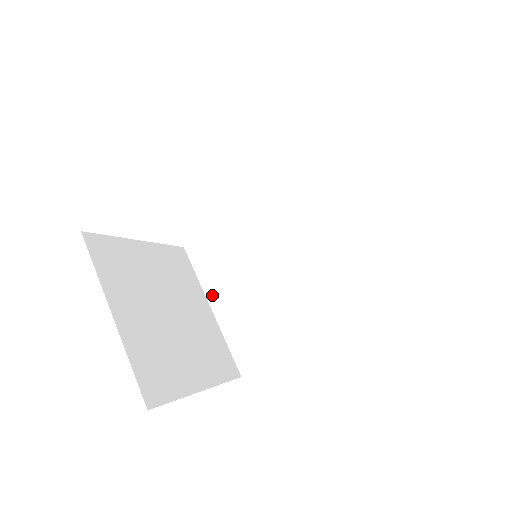
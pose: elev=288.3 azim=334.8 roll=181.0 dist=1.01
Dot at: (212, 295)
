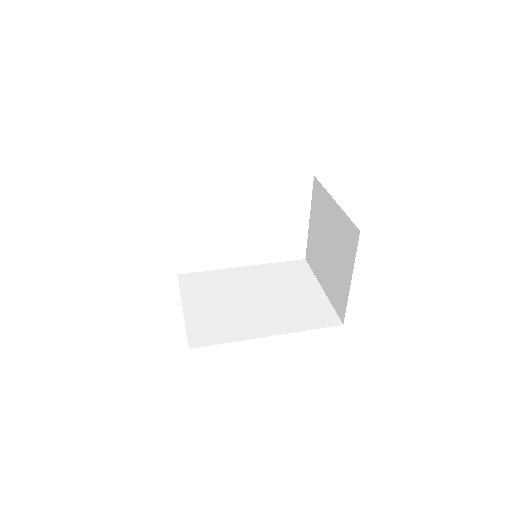
Dot at: (187, 301)
